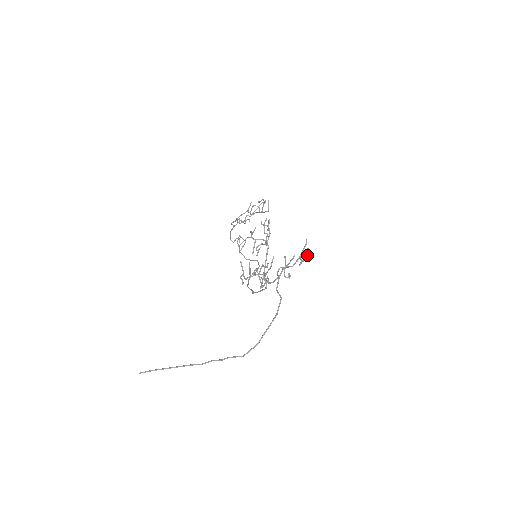
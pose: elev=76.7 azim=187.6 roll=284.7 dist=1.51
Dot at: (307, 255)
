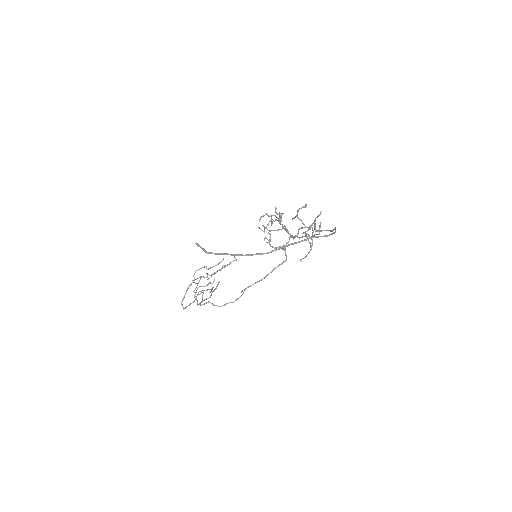
Dot at: (309, 251)
